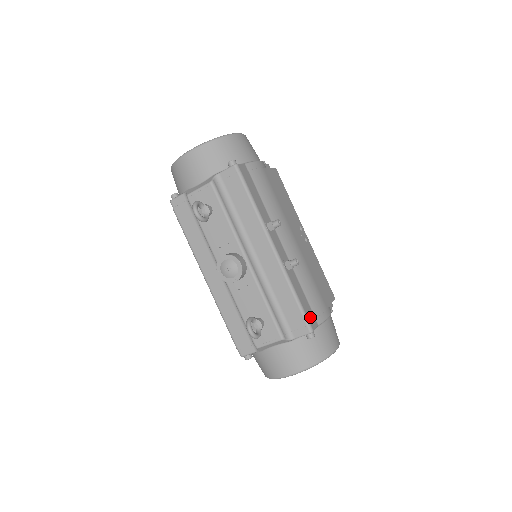
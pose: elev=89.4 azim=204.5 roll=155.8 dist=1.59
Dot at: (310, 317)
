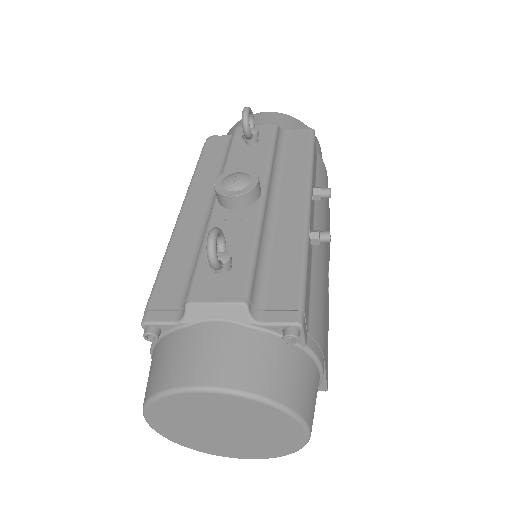
Dot at: (306, 313)
